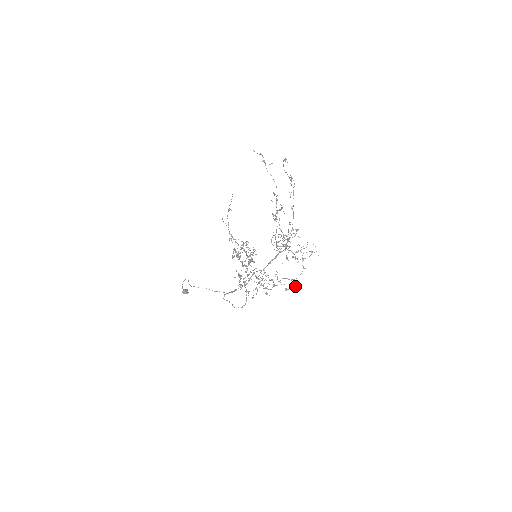
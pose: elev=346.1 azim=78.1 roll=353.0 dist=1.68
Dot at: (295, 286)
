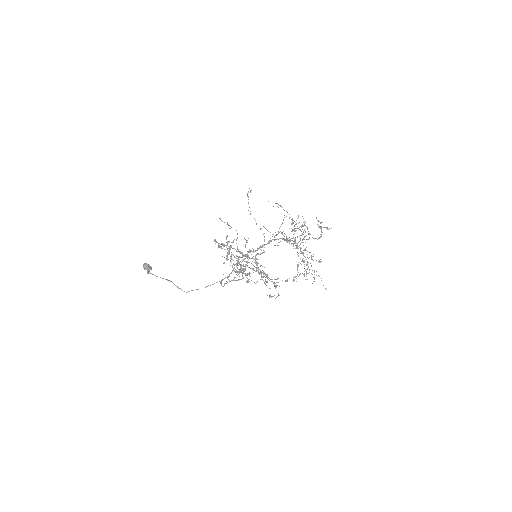
Dot at: (298, 266)
